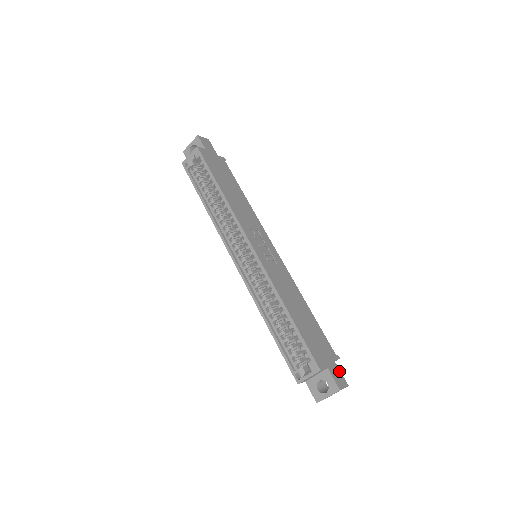
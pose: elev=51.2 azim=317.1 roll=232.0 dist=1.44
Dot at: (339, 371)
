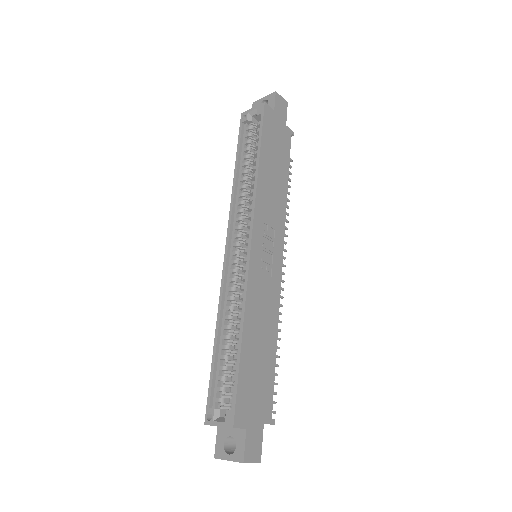
Dot at: (261, 439)
